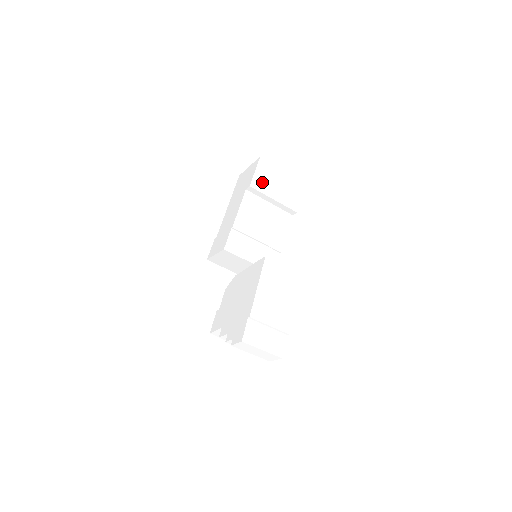
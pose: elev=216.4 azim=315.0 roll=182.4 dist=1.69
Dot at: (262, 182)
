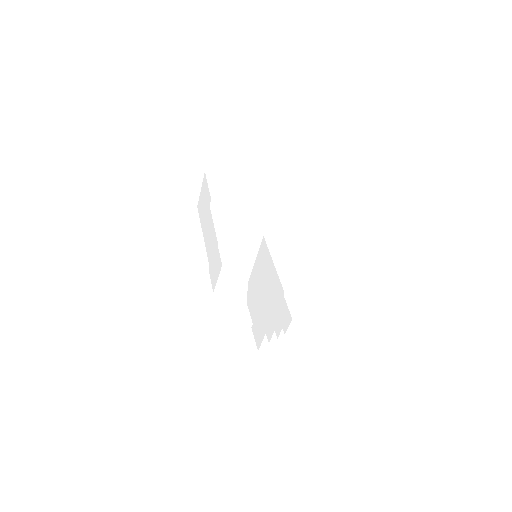
Dot at: (220, 191)
